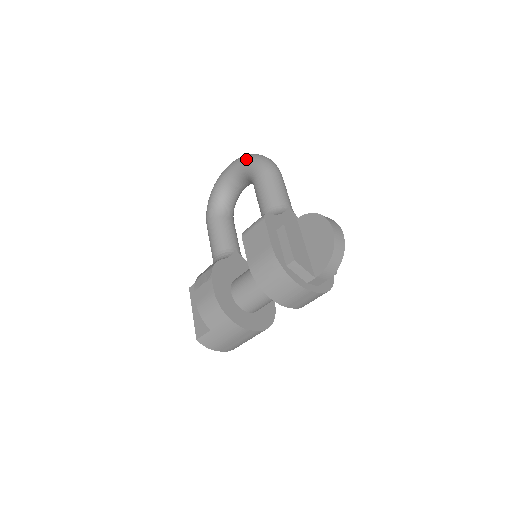
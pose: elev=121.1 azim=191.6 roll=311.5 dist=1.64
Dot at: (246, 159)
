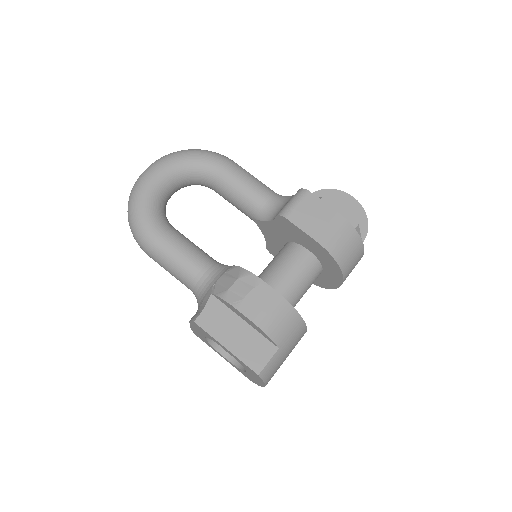
Dot at: (190, 152)
